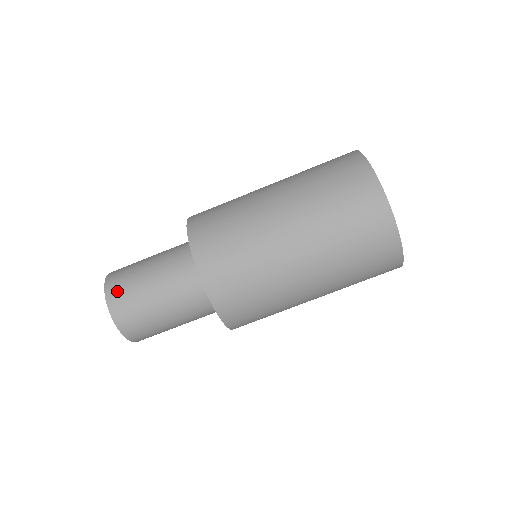
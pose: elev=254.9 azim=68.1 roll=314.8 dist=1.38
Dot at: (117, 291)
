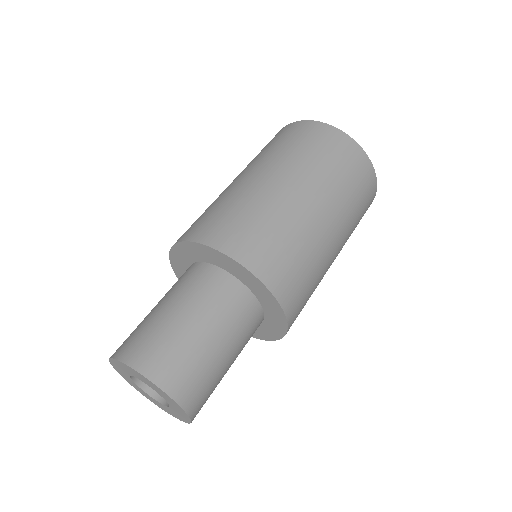
Dot at: (149, 355)
